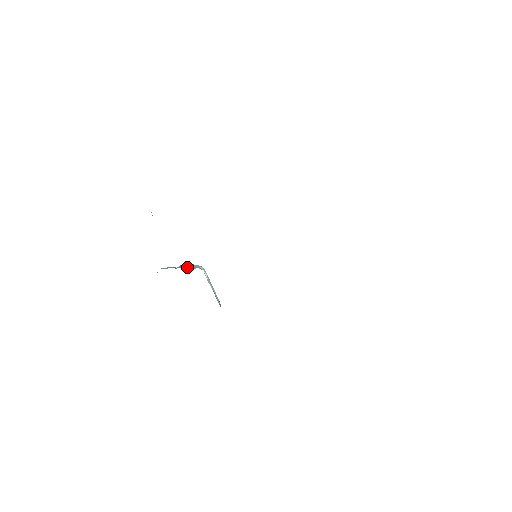
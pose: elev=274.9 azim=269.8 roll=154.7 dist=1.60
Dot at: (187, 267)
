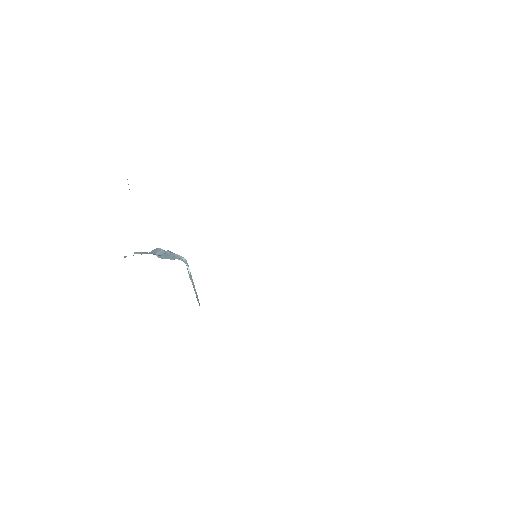
Dot at: (164, 255)
